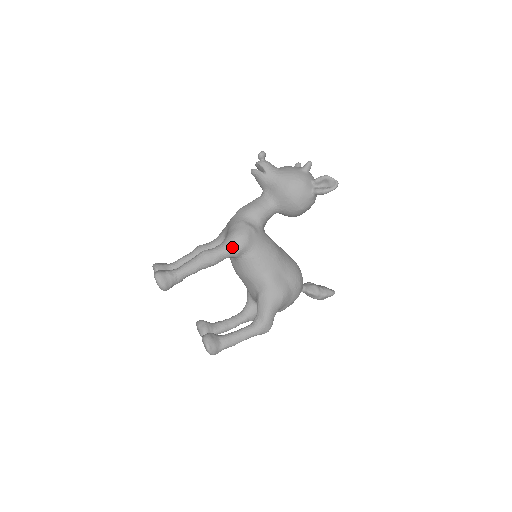
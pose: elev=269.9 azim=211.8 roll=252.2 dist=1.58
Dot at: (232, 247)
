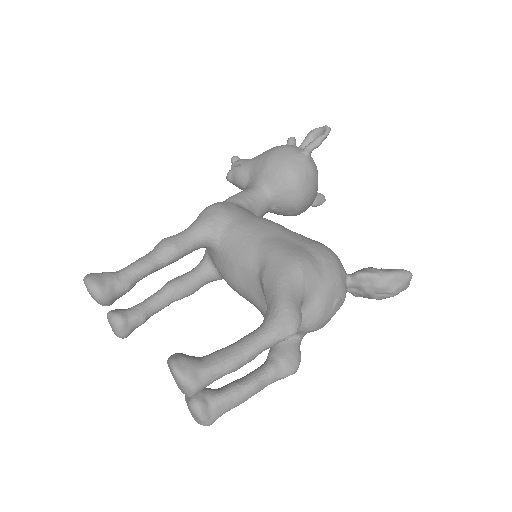
Dot at: (200, 221)
